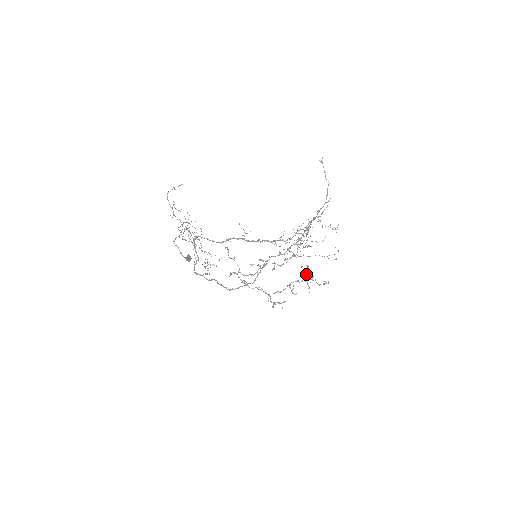
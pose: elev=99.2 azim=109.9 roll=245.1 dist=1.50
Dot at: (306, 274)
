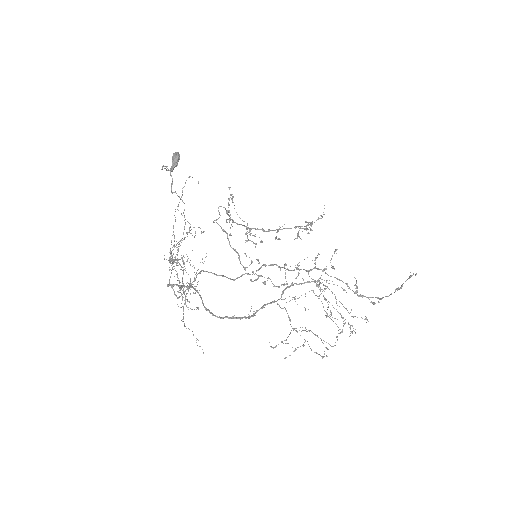
Dot at: (304, 229)
